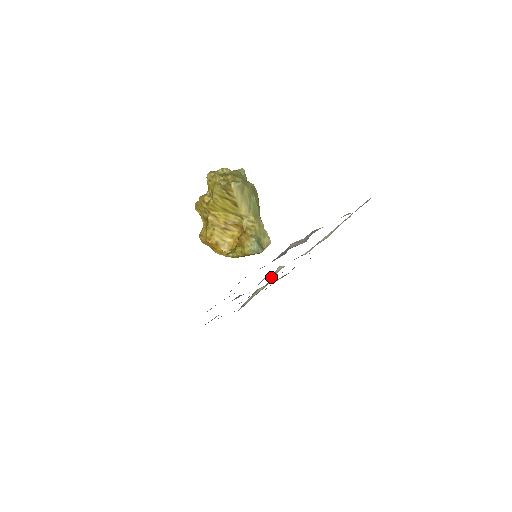
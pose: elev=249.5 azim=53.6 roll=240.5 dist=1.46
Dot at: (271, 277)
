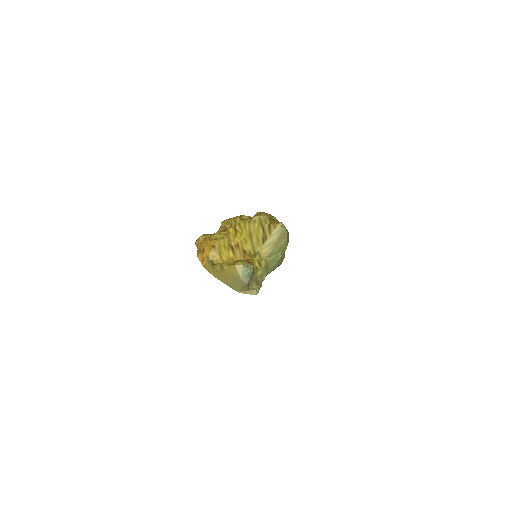
Dot at: occluded
